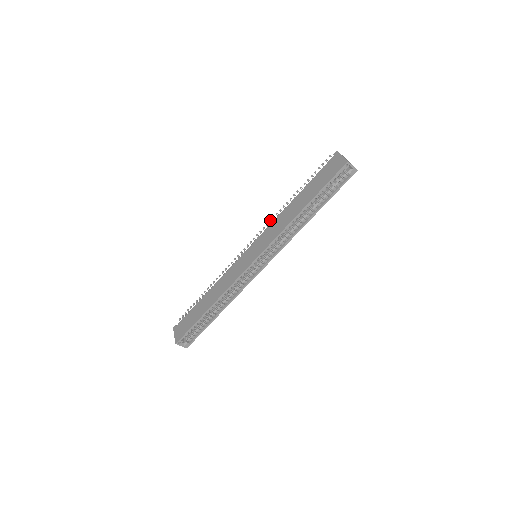
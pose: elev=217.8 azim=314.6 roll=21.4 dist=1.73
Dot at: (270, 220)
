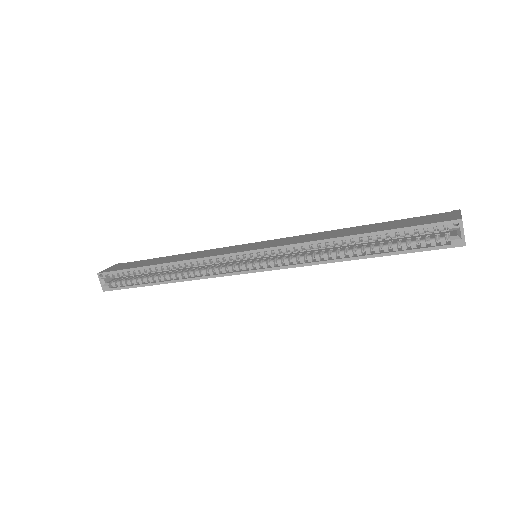
Dot at: occluded
